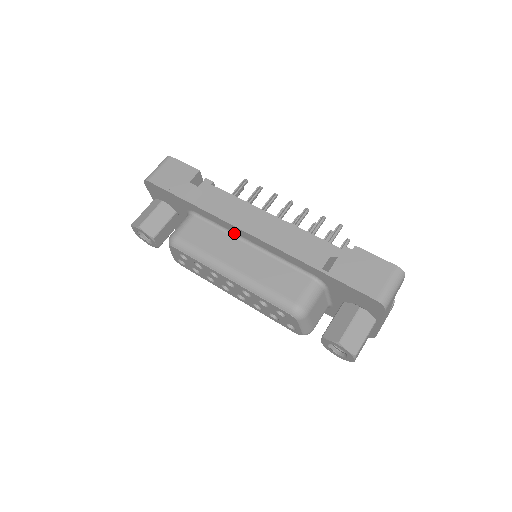
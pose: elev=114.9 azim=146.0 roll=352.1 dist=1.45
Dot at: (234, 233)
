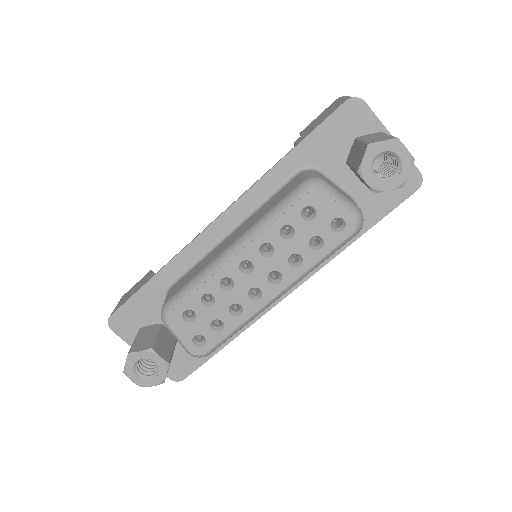
Dot at: (211, 247)
